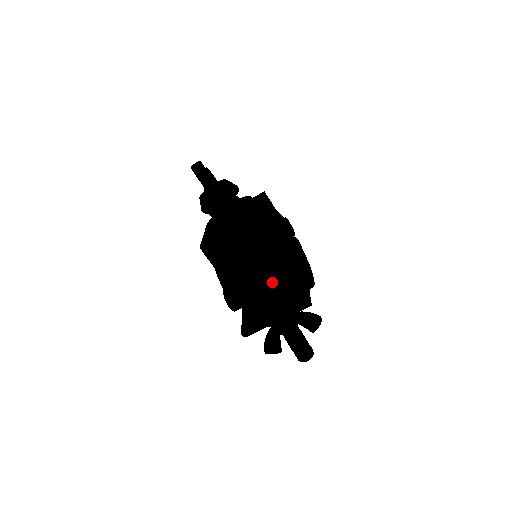
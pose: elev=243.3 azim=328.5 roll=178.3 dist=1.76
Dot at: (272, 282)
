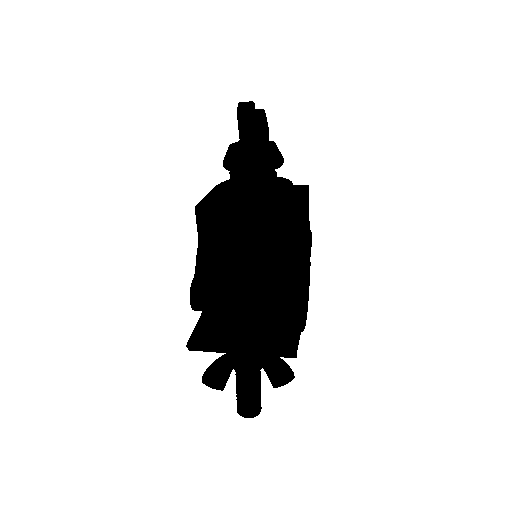
Dot at: (263, 301)
